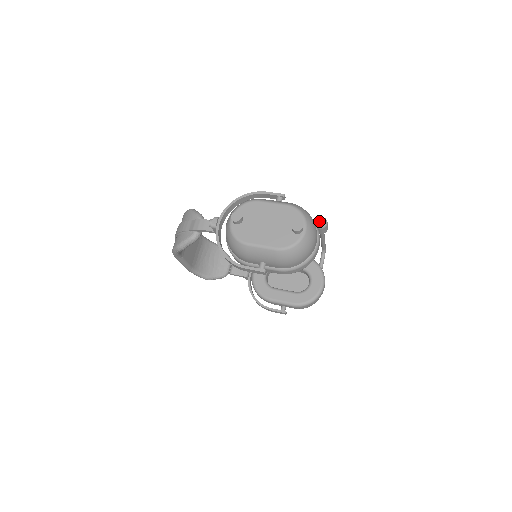
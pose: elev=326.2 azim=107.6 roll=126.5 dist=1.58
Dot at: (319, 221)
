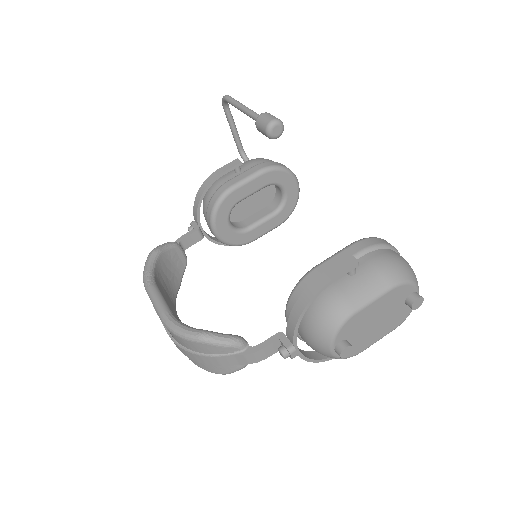
Dot at: (274, 132)
